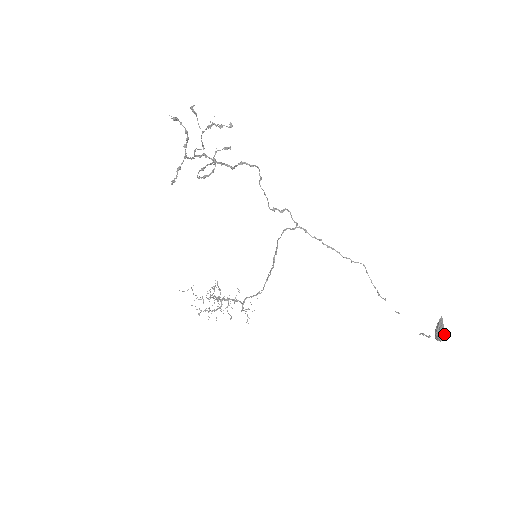
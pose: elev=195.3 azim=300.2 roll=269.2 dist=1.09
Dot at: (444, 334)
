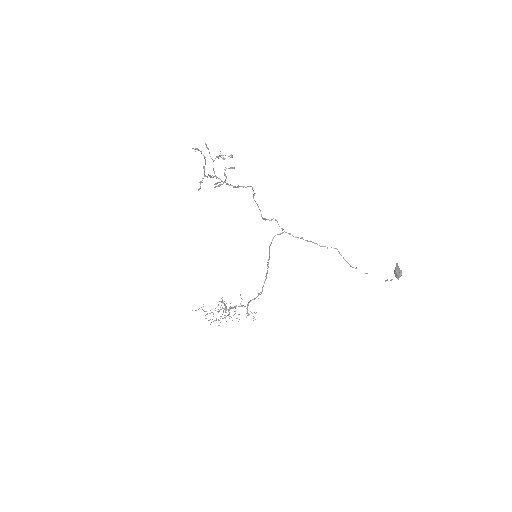
Dot at: (401, 272)
